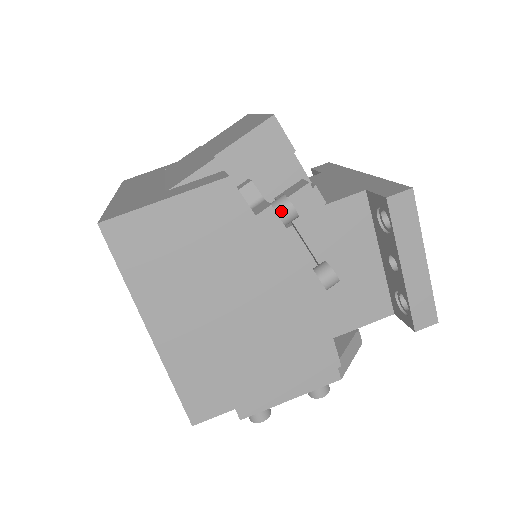
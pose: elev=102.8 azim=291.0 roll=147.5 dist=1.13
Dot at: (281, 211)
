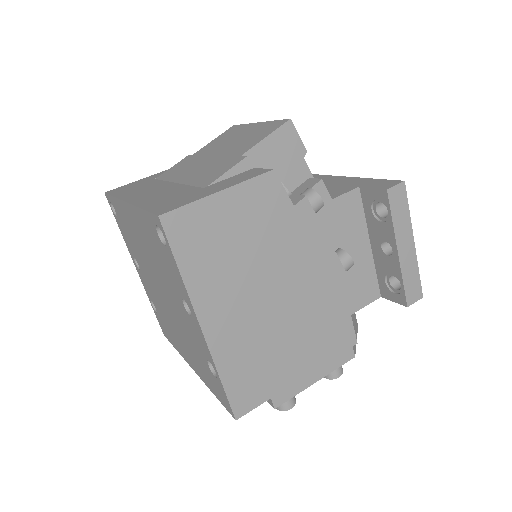
Dot at: (311, 202)
